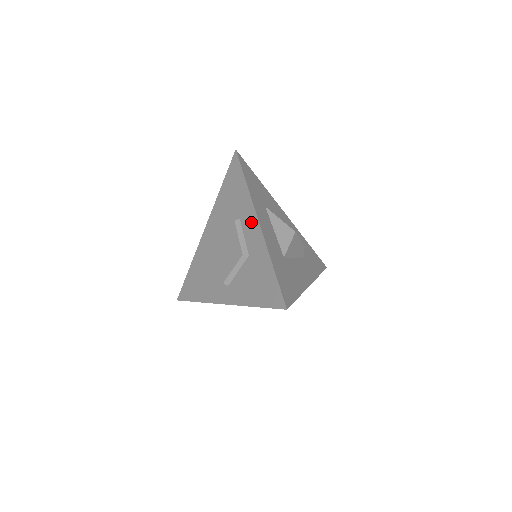
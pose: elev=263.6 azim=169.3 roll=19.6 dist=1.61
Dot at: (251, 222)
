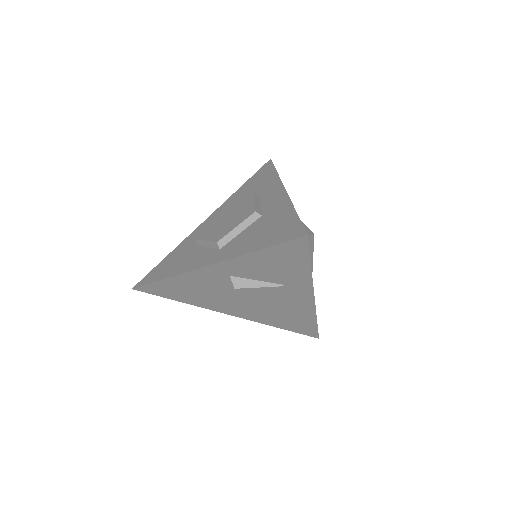
Dot at: (274, 192)
